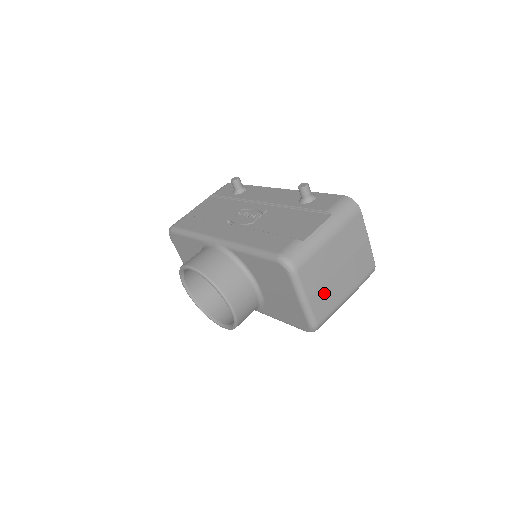
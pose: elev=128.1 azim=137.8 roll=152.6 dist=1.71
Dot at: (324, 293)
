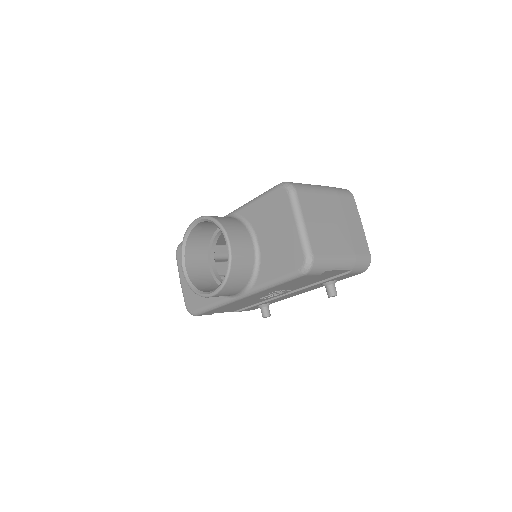
Dot at: (320, 232)
